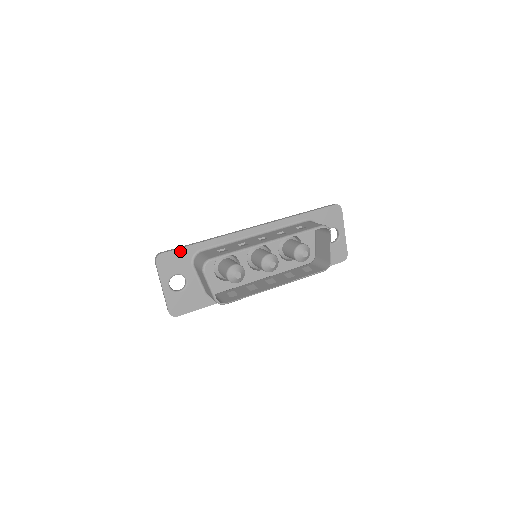
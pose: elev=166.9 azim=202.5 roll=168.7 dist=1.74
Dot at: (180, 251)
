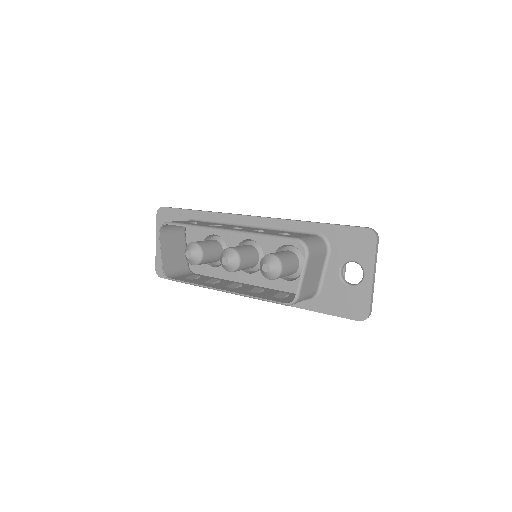
Dot at: (177, 211)
